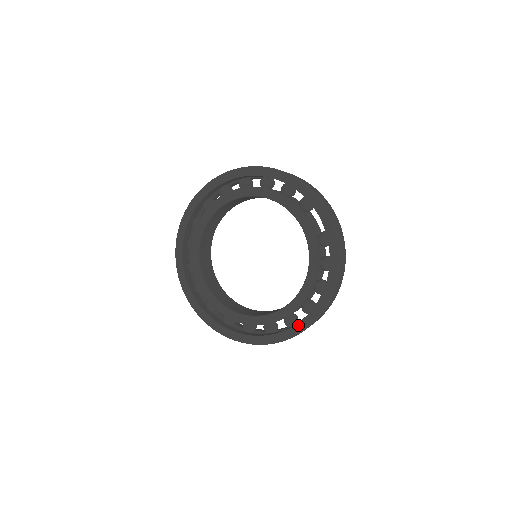
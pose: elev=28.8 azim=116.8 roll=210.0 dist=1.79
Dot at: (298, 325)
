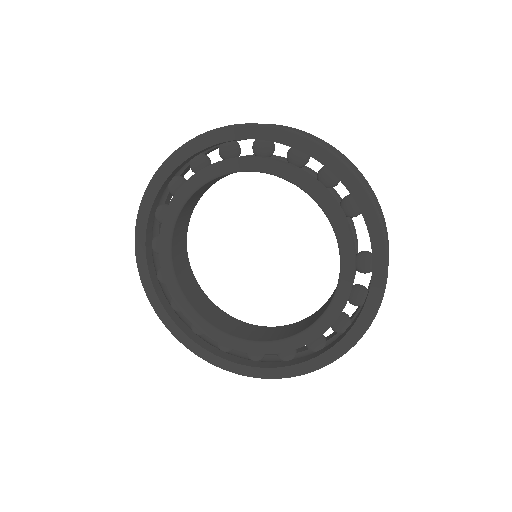
Dot at: (297, 366)
